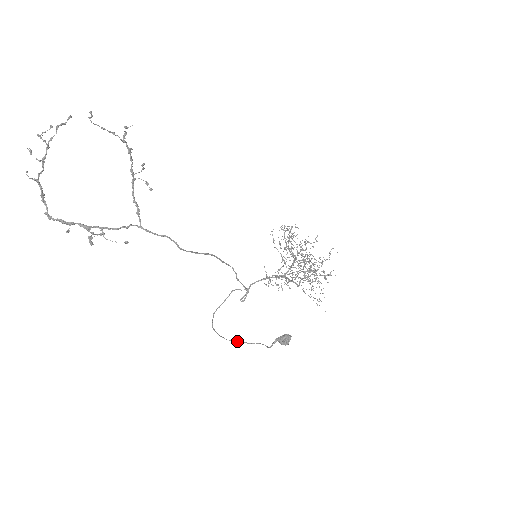
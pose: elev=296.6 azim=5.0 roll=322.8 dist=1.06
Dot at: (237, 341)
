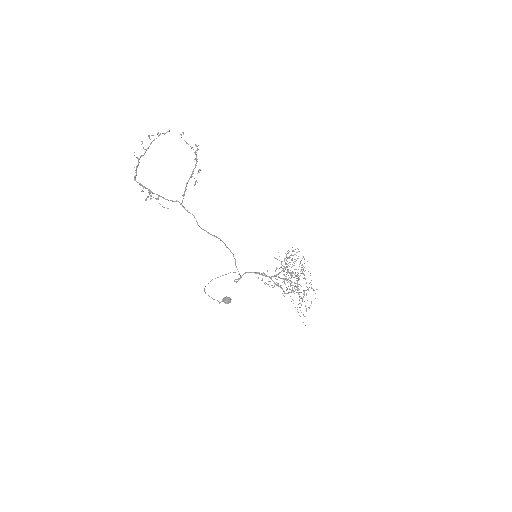
Dot at: (209, 296)
